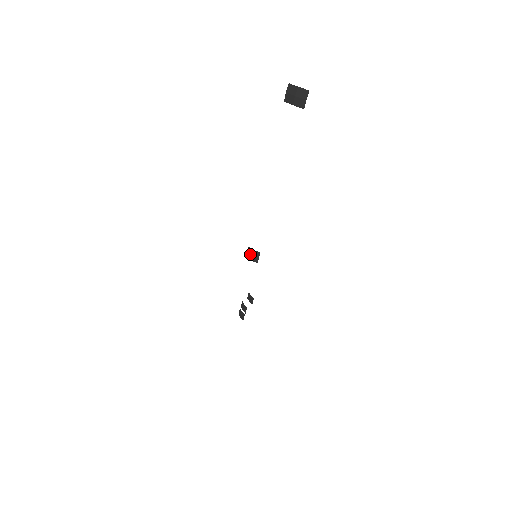
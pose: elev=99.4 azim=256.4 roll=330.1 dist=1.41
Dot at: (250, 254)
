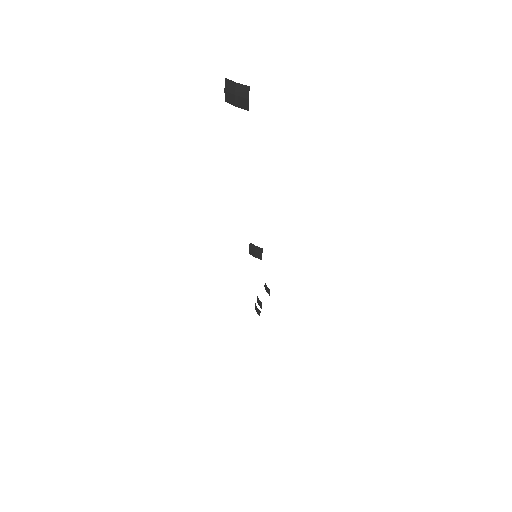
Dot at: (252, 250)
